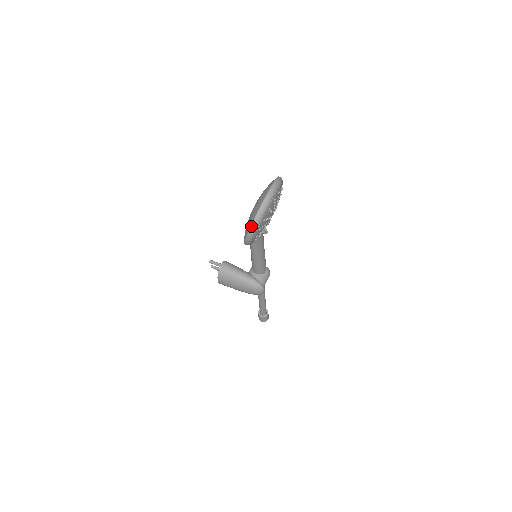
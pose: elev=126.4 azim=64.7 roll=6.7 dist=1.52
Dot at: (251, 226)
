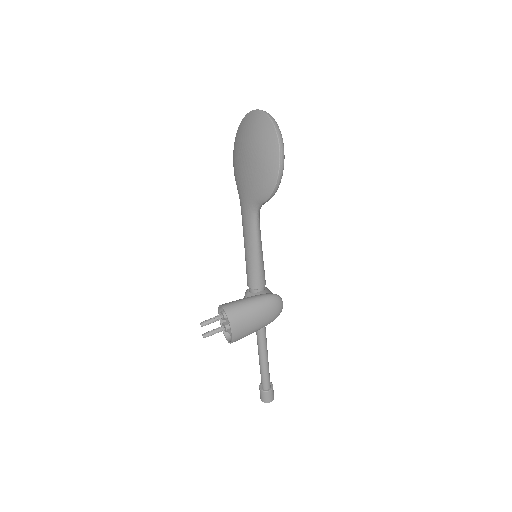
Dot at: (279, 144)
